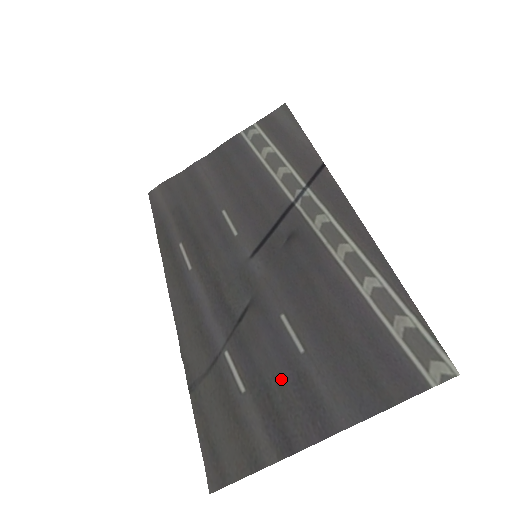
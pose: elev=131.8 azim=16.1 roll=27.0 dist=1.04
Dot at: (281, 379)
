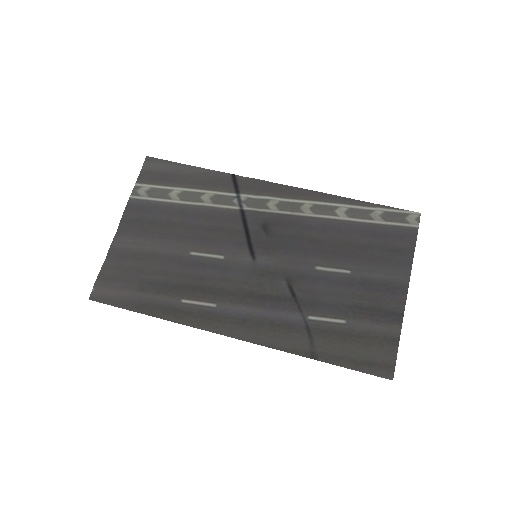
Dot at: (356, 295)
